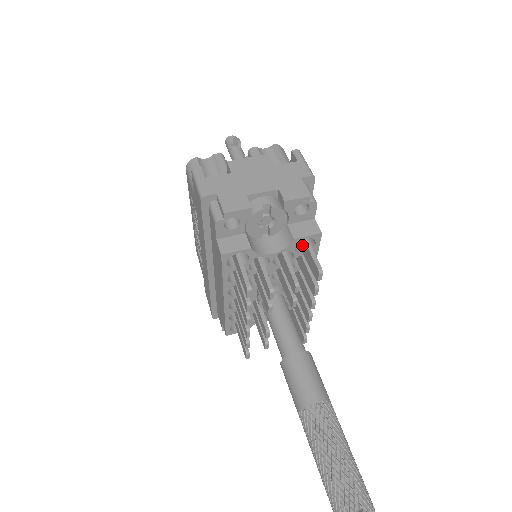
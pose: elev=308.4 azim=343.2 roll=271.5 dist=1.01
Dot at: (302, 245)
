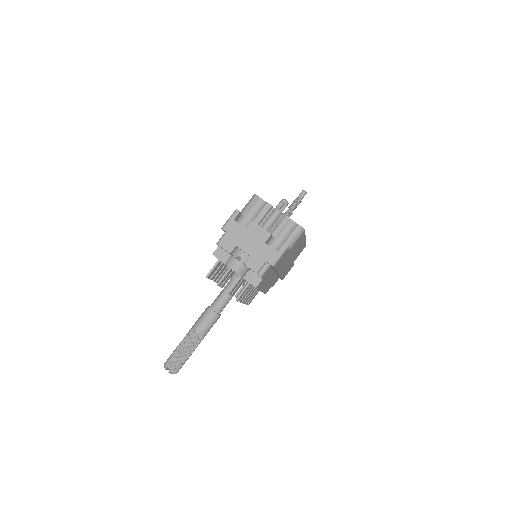
Dot at: occluded
